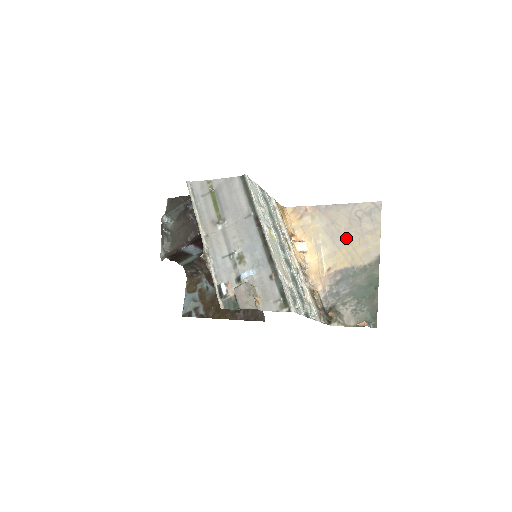
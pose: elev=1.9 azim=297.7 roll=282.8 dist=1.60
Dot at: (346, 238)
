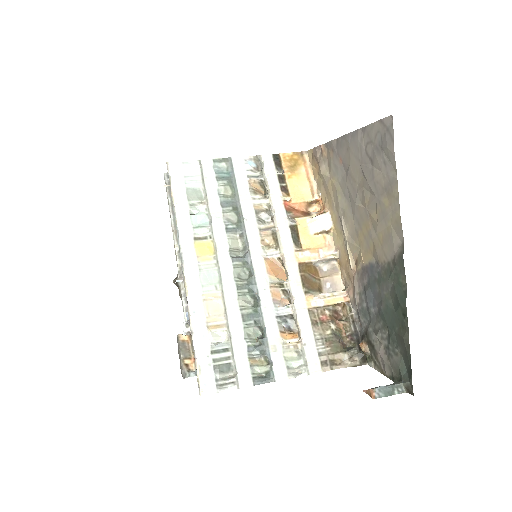
Dot at: (362, 204)
